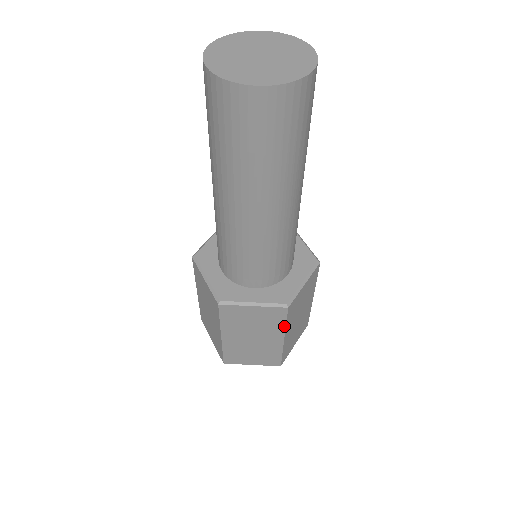
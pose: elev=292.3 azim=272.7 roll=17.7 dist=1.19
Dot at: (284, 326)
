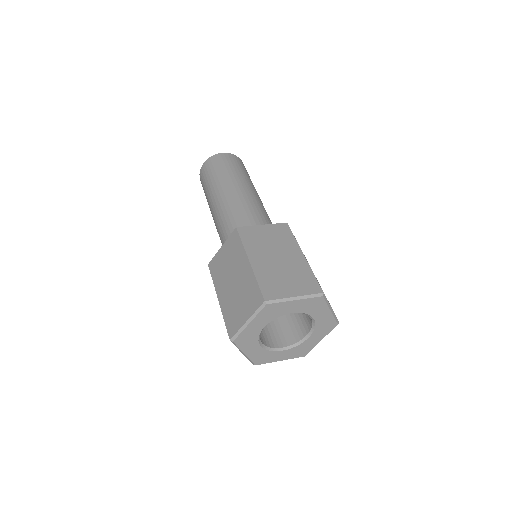
Dot at: (295, 240)
